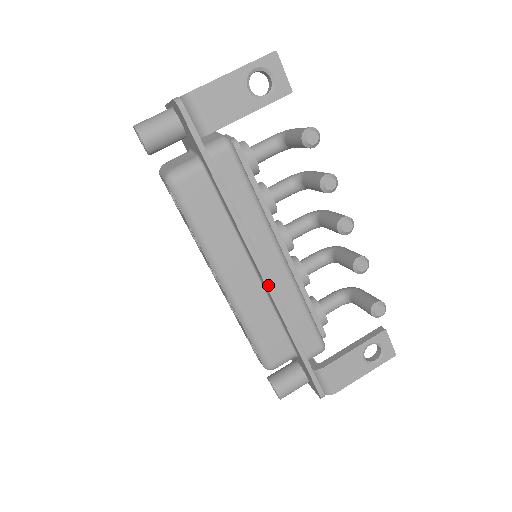
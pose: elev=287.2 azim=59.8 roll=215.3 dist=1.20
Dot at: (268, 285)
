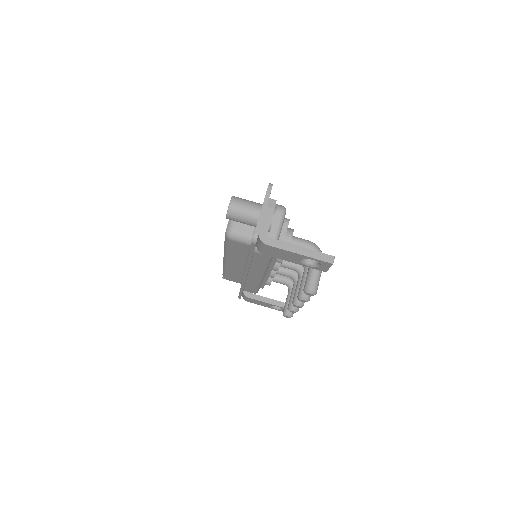
Dot at: (244, 280)
